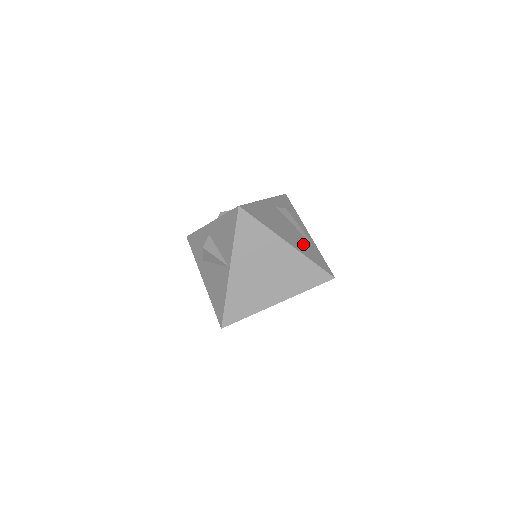
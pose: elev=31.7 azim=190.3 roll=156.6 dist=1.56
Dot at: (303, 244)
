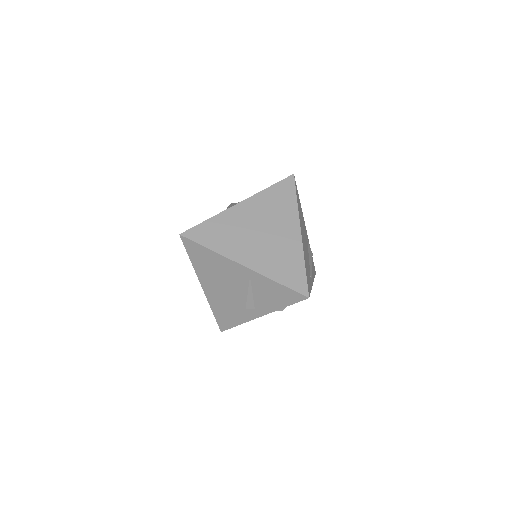
Dot at: occluded
